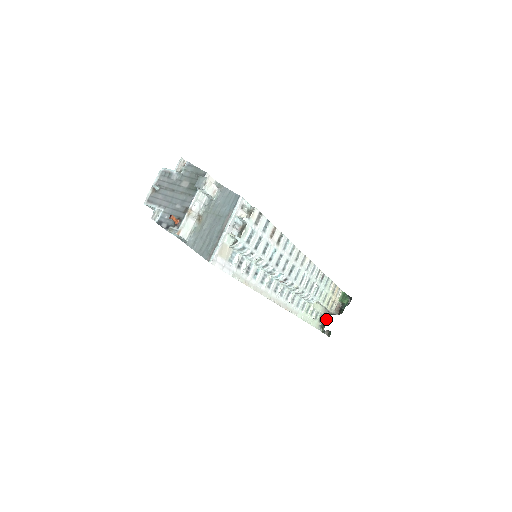
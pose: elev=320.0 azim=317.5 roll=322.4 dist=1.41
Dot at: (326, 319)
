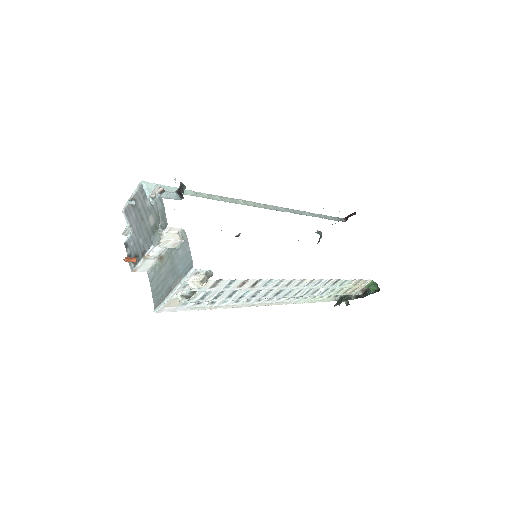
Dot at: (341, 300)
